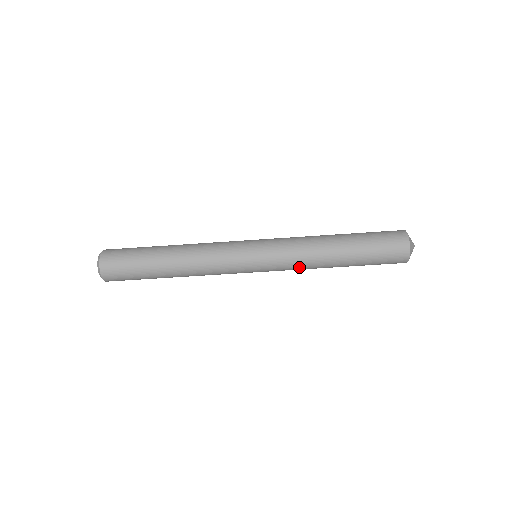
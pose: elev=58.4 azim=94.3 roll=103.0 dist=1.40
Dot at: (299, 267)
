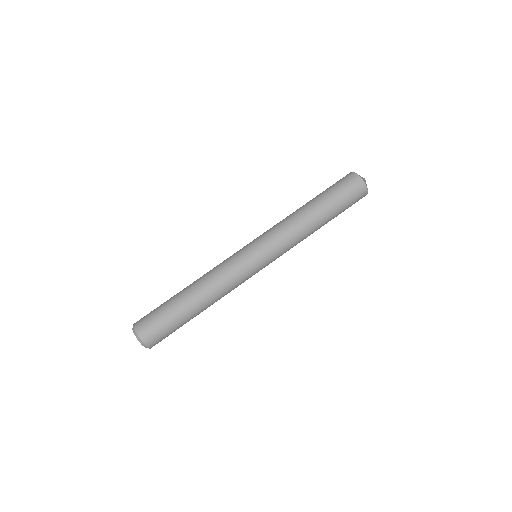
Dot at: occluded
